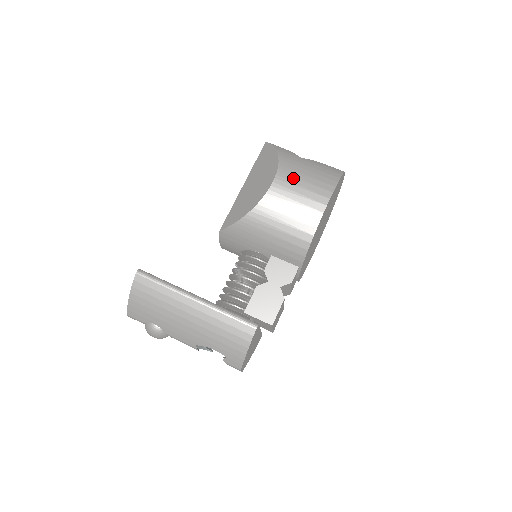
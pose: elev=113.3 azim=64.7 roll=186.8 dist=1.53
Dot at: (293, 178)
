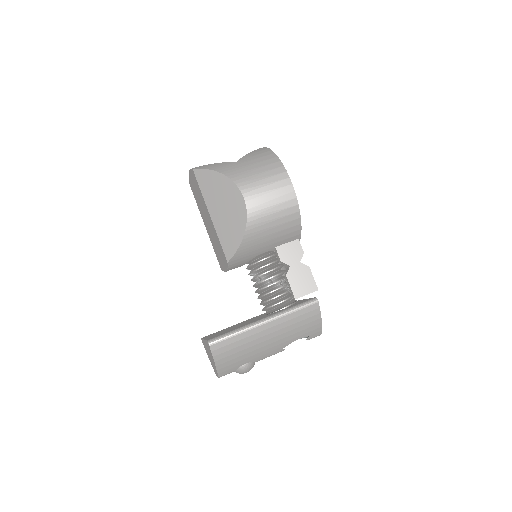
Dot at: (253, 183)
